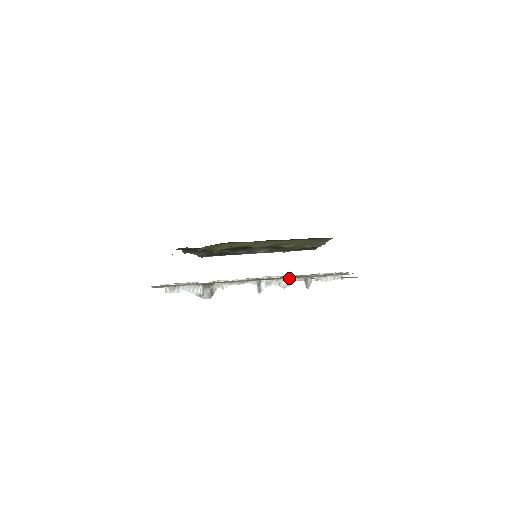
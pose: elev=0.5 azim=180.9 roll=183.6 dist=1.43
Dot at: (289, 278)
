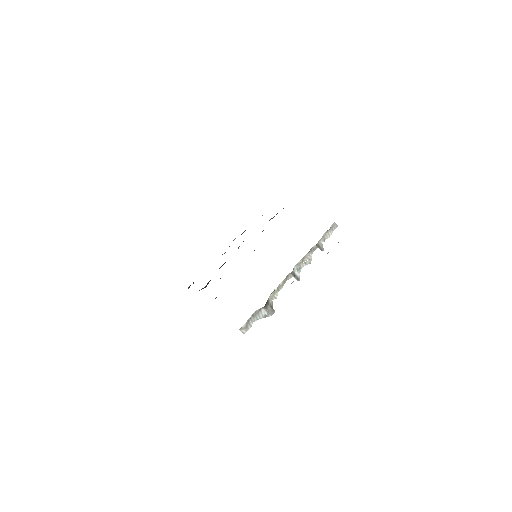
Dot at: occluded
